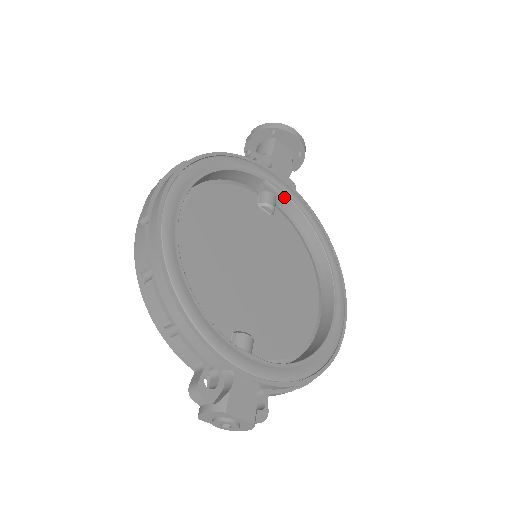
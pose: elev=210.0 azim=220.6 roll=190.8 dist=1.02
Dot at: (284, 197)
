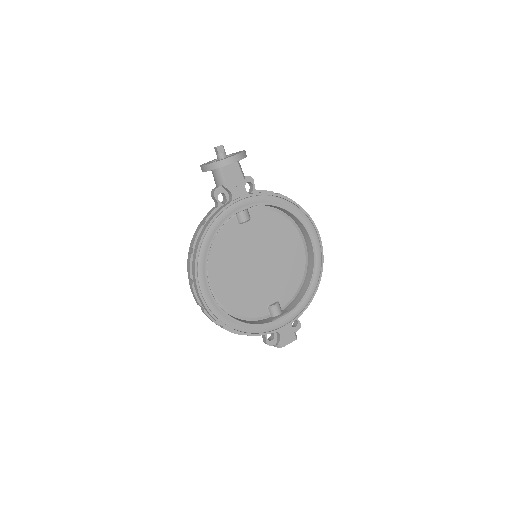
Dot at: occluded
